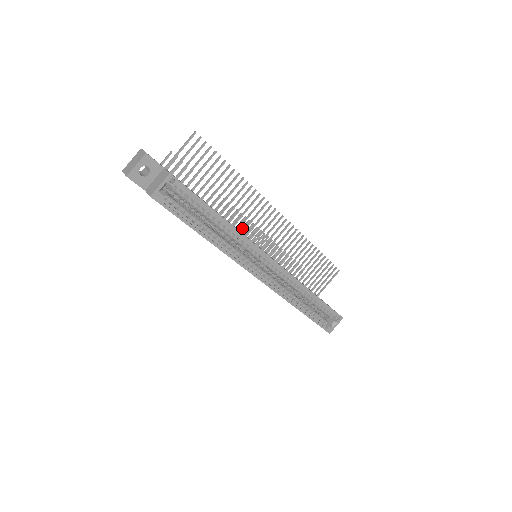
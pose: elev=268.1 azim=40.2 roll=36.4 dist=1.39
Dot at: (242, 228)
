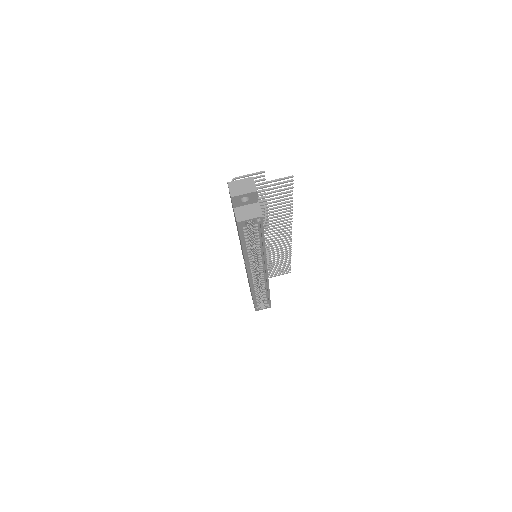
Dot at: occluded
